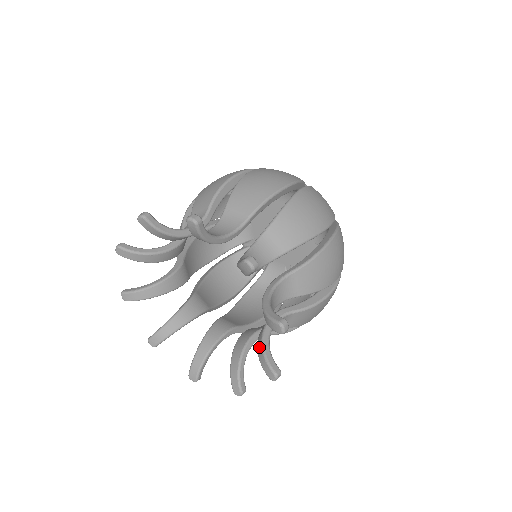
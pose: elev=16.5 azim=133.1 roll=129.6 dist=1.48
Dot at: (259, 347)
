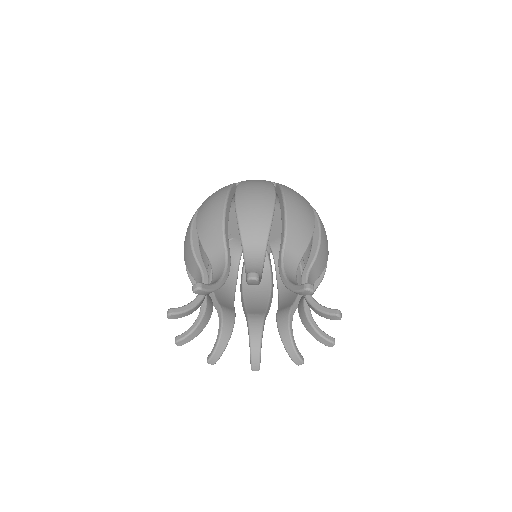
Dot at: (288, 344)
